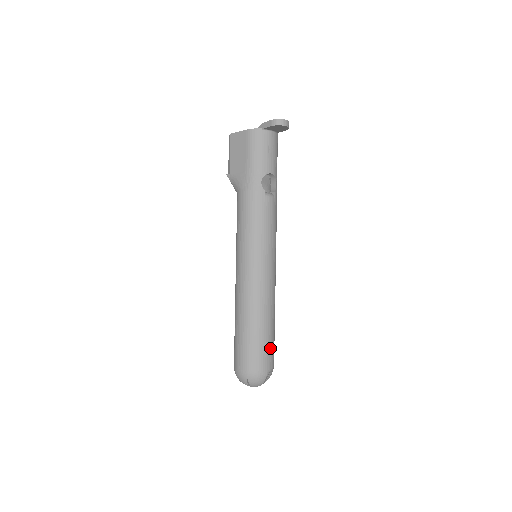
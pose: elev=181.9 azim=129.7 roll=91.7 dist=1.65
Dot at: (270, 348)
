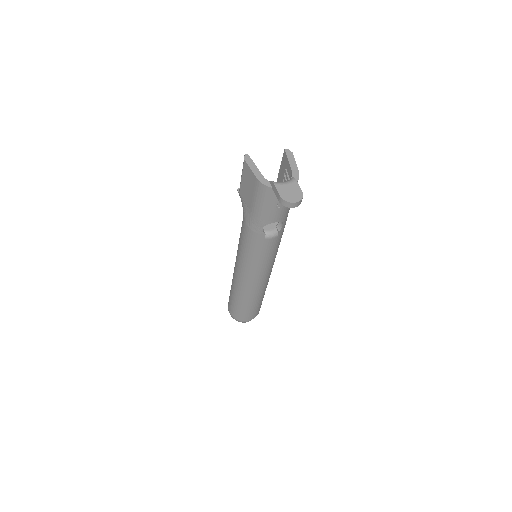
Dot at: (254, 311)
